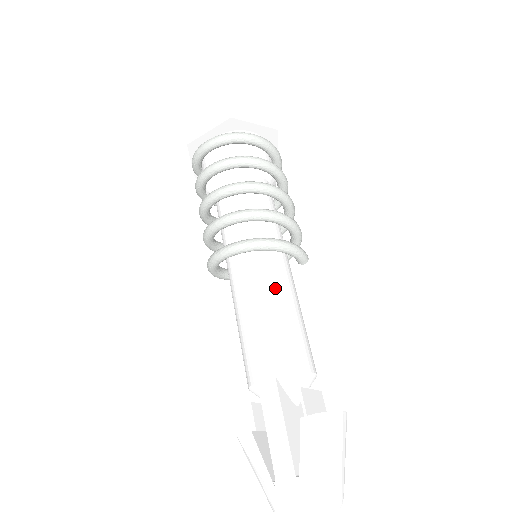
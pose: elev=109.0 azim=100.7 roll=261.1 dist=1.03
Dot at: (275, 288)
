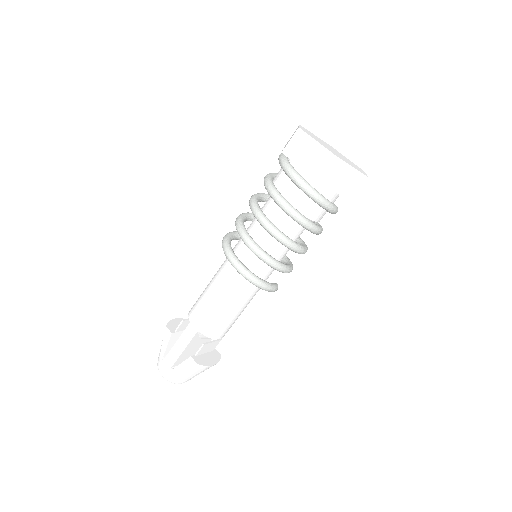
Dot at: (238, 296)
